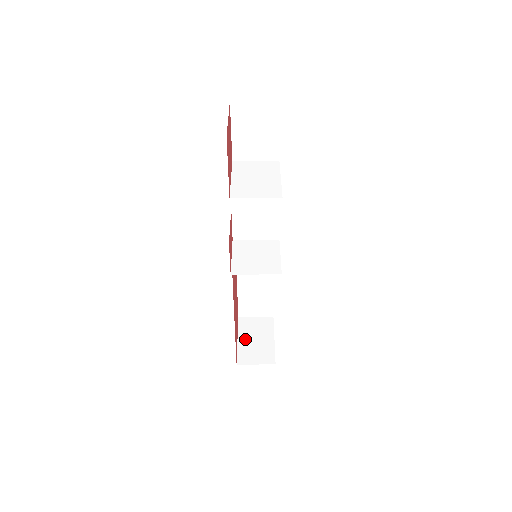
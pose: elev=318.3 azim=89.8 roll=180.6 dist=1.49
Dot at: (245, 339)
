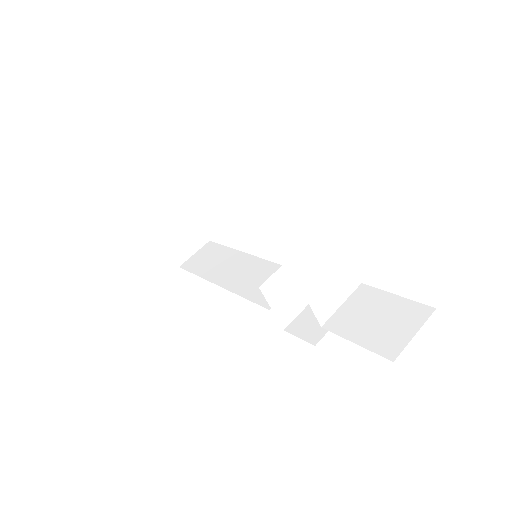
Dot at: (167, 235)
